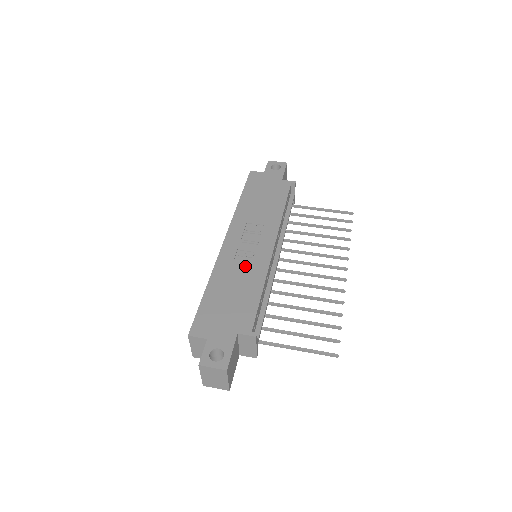
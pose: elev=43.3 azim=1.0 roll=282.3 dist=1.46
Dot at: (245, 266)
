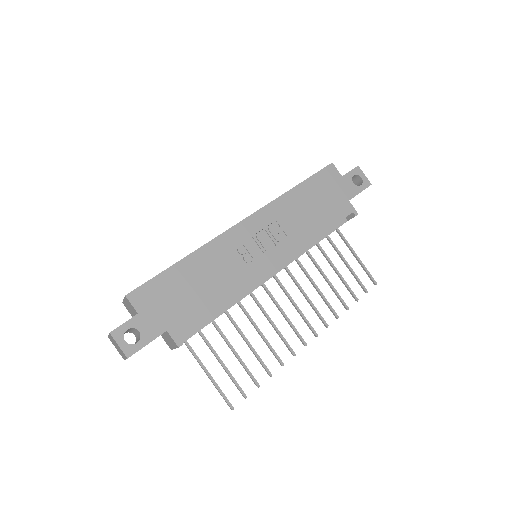
Dot at: (233, 267)
